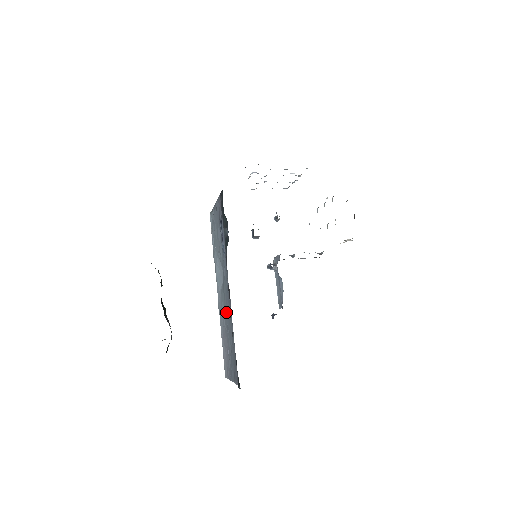
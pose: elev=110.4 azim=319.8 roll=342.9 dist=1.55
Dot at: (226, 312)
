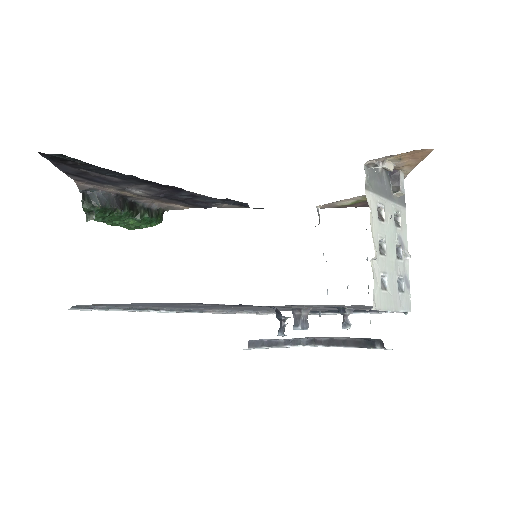
Dot at: occluded
